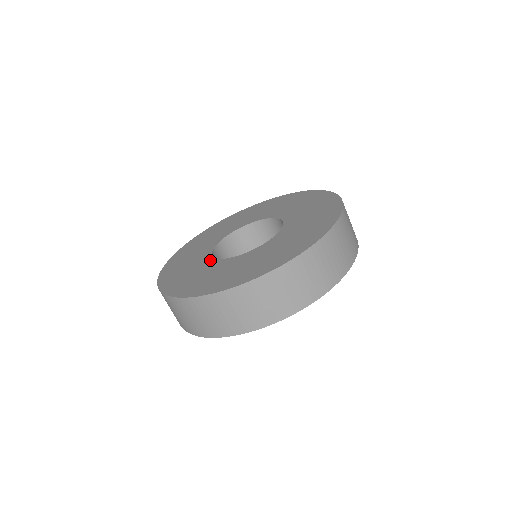
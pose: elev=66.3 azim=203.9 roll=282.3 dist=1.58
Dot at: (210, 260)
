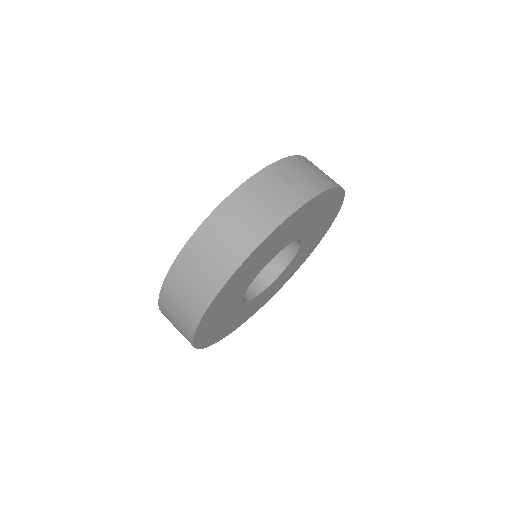
Dot at: occluded
